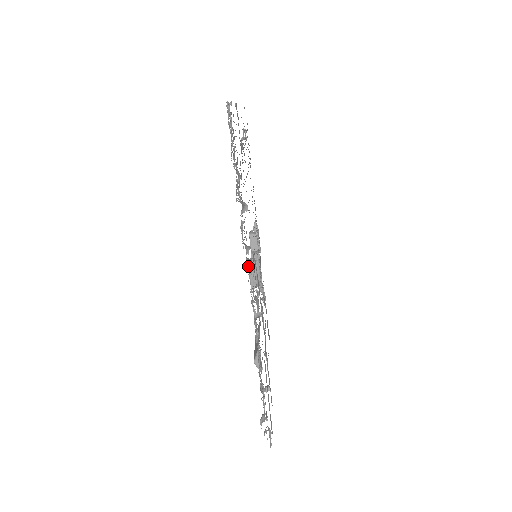
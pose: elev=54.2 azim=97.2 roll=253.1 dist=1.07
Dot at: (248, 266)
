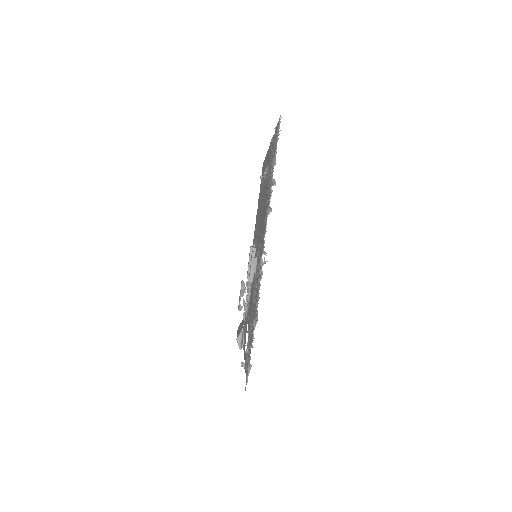
Dot at: (252, 255)
